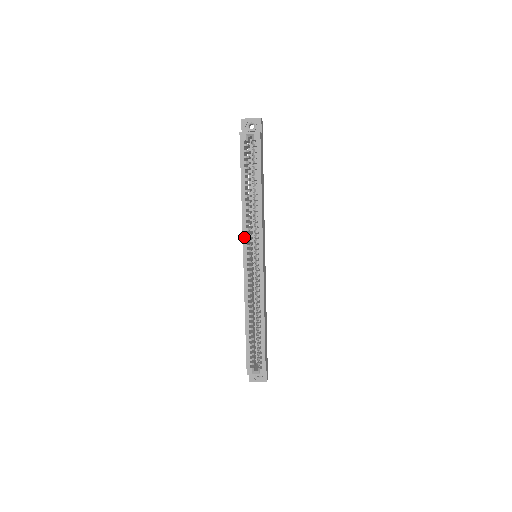
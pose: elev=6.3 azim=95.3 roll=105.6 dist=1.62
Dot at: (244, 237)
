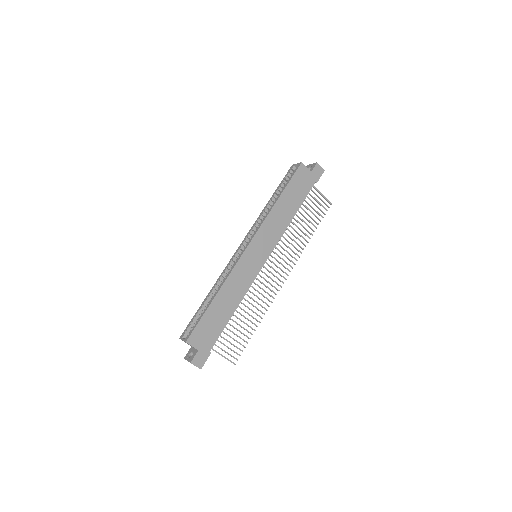
Dot at: (250, 230)
